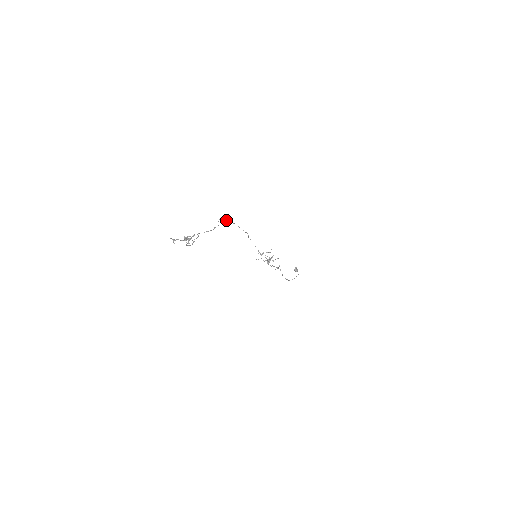
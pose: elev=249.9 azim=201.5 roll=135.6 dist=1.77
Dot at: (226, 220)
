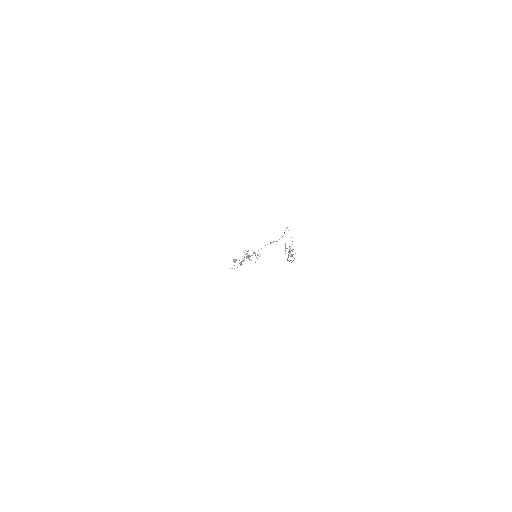
Dot at: occluded
